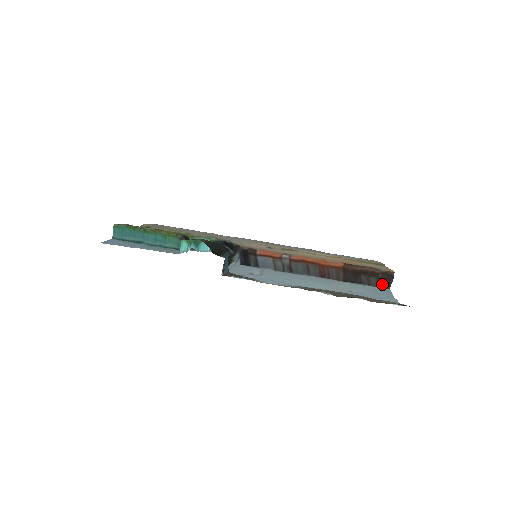
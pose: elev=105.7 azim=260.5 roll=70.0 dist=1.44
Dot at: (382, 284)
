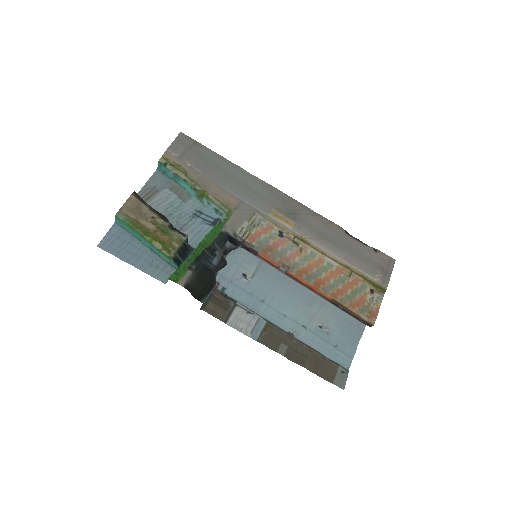
Dot at: occluded
